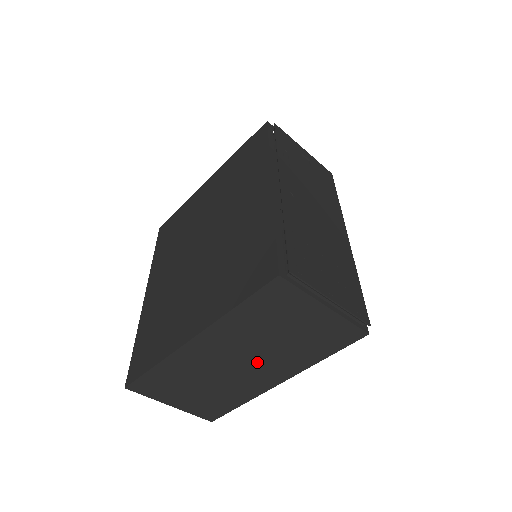
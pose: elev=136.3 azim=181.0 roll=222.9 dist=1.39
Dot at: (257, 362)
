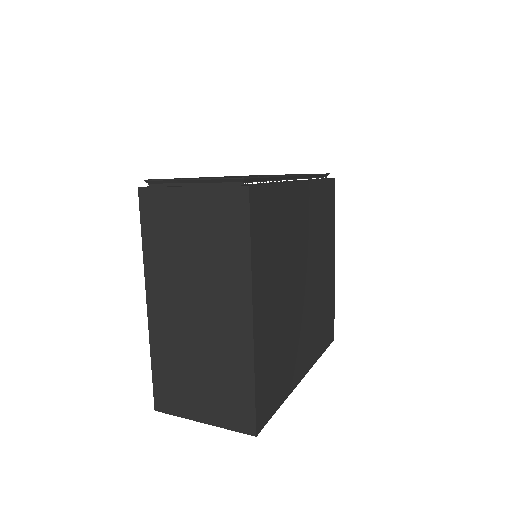
Dot at: (208, 299)
